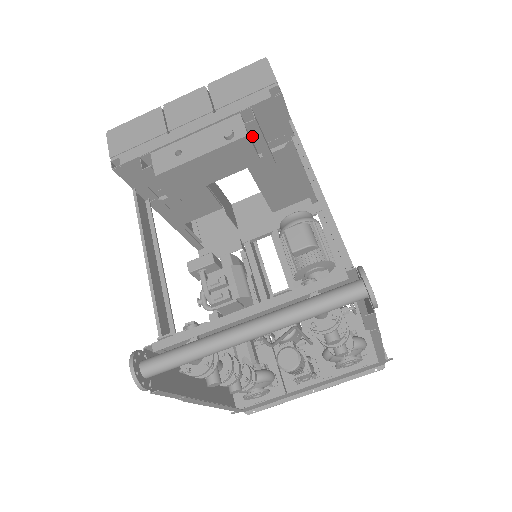
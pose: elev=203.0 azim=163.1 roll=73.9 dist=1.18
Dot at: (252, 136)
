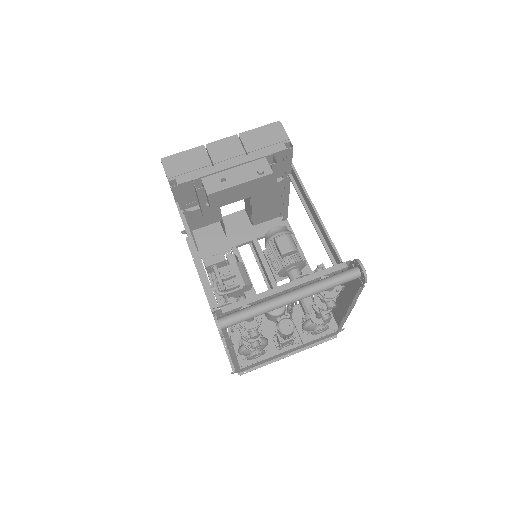
Dot at: occluded
